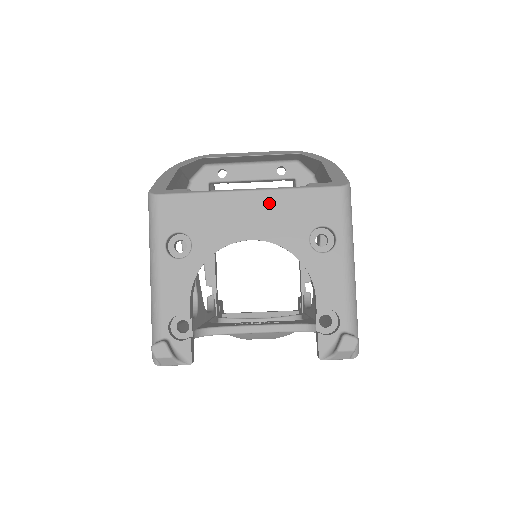
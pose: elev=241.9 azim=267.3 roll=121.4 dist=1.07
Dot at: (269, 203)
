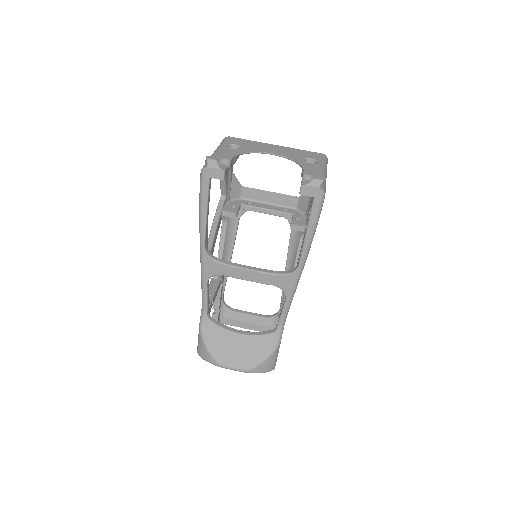
Dot at: (285, 149)
